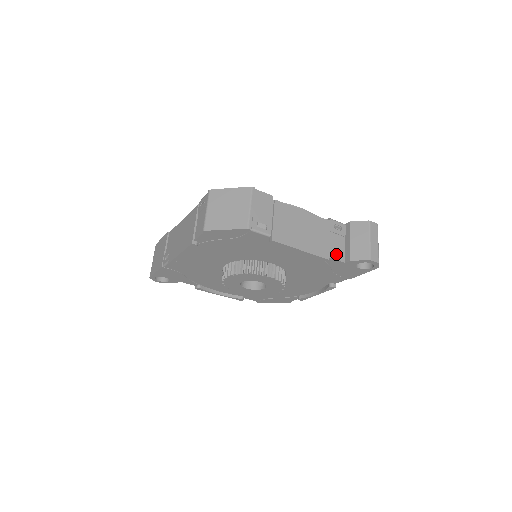
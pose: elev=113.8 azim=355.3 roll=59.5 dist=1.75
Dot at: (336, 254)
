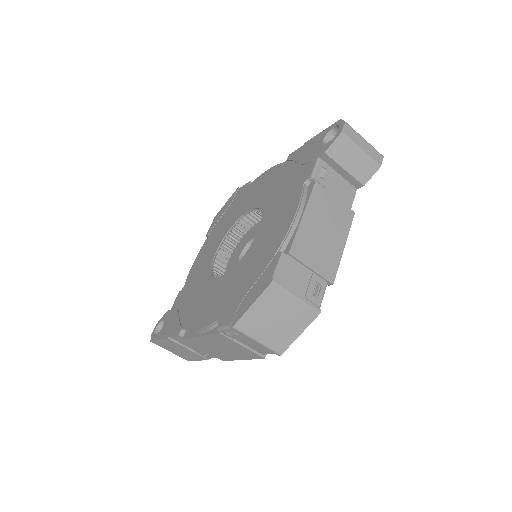
Dot at: (348, 196)
